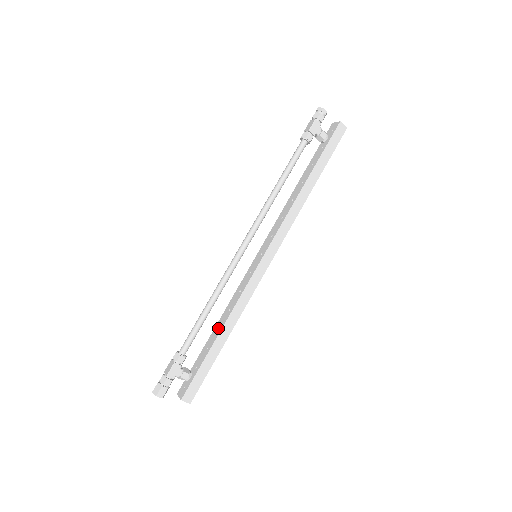
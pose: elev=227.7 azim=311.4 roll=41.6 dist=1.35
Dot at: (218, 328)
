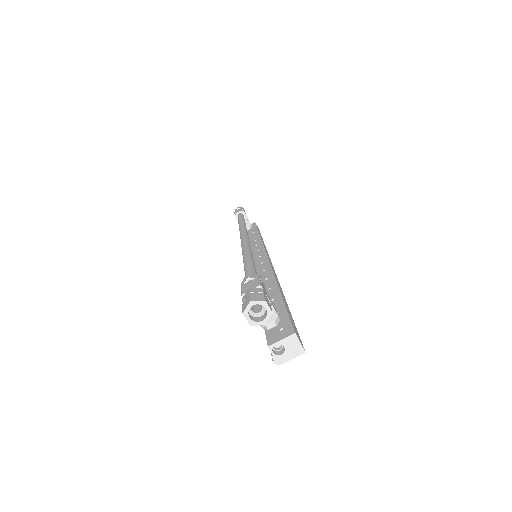
Dot at: (267, 289)
